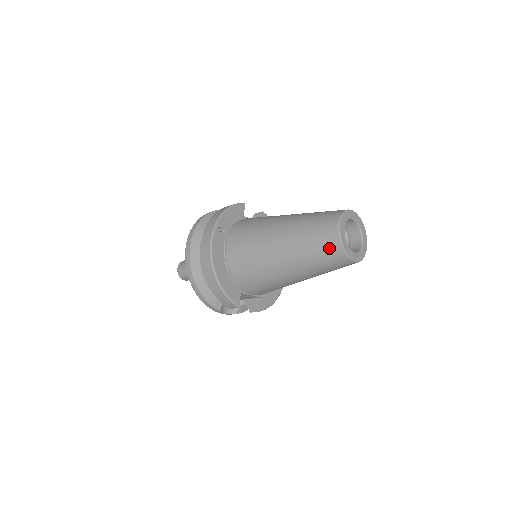
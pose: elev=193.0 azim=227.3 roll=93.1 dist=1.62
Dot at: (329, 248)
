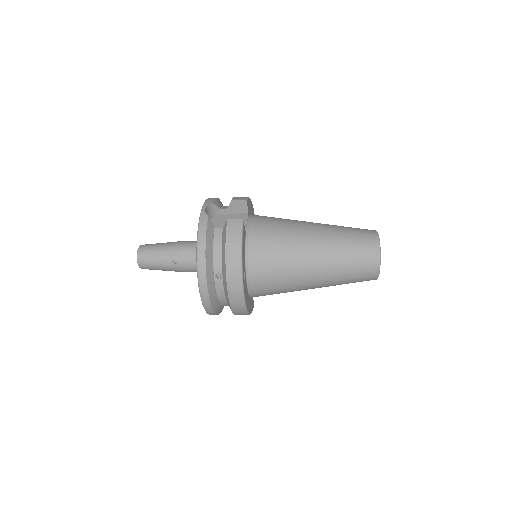
Dot at: occluded
